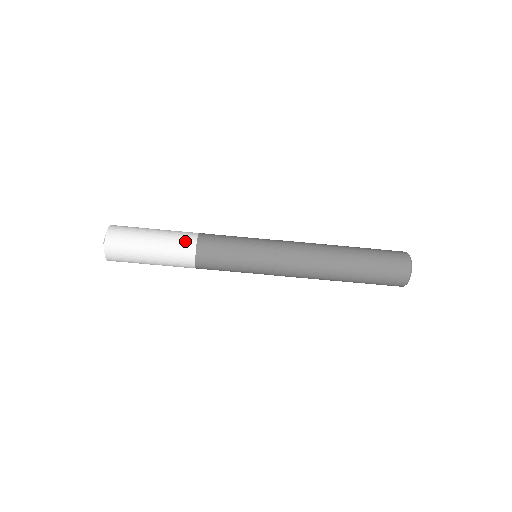
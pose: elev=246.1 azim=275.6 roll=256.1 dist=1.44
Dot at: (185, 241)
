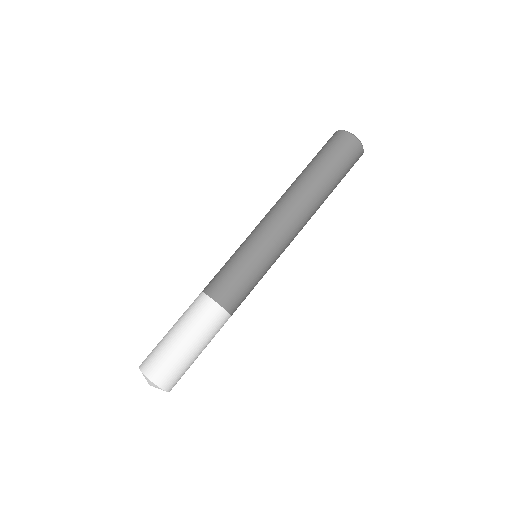
Dot at: (194, 301)
